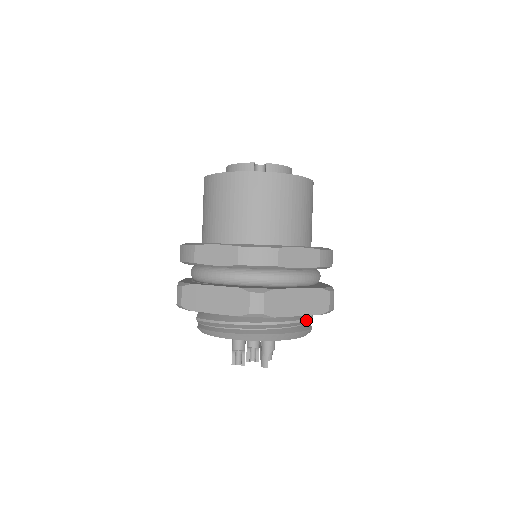
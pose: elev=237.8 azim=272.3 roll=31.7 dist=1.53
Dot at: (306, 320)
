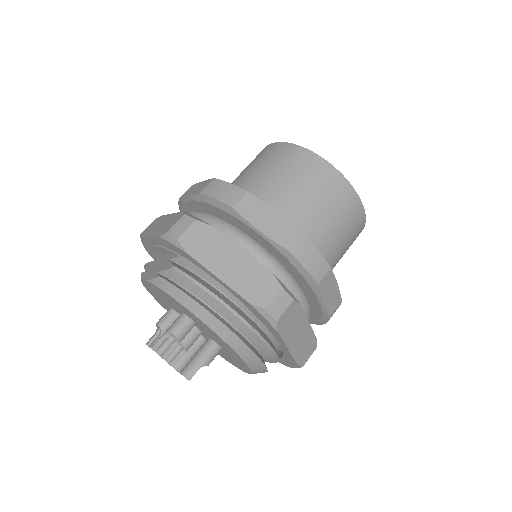
Dot at: (277, 359)
